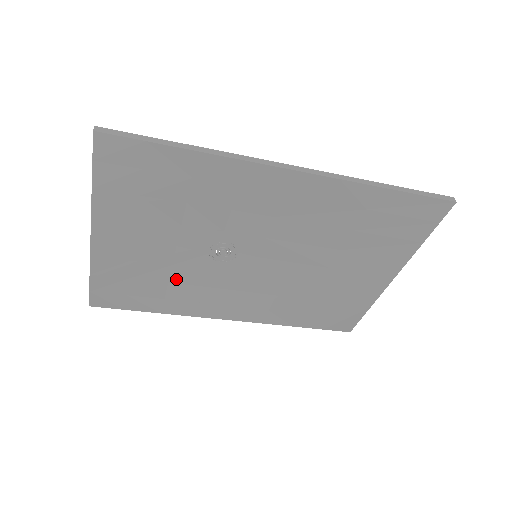
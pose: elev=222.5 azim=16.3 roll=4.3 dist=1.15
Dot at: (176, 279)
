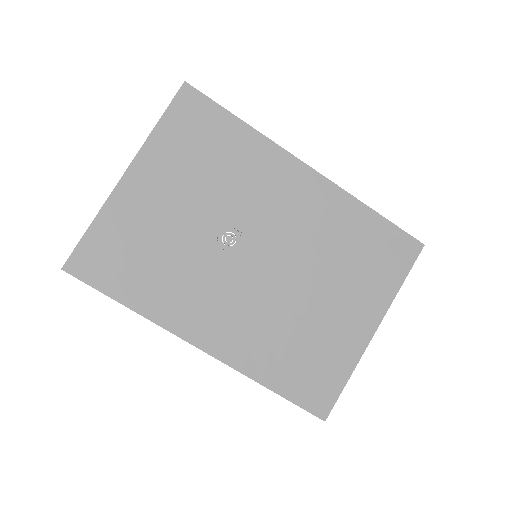
Dot at: (171, 260)
